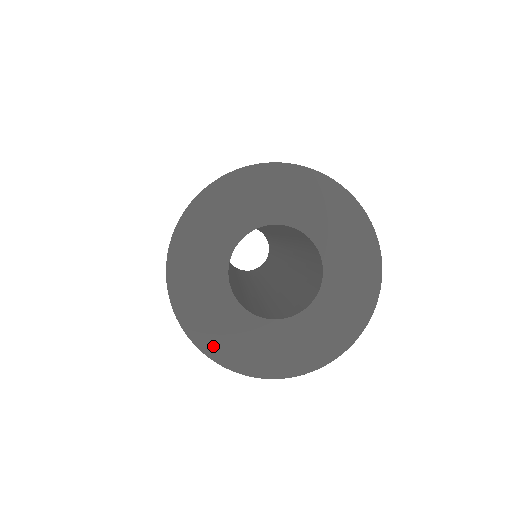
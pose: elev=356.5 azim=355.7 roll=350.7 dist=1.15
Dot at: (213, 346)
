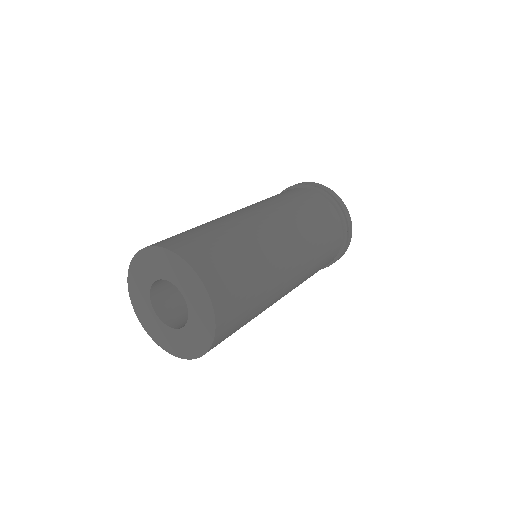
Dot at: (147, 326)
